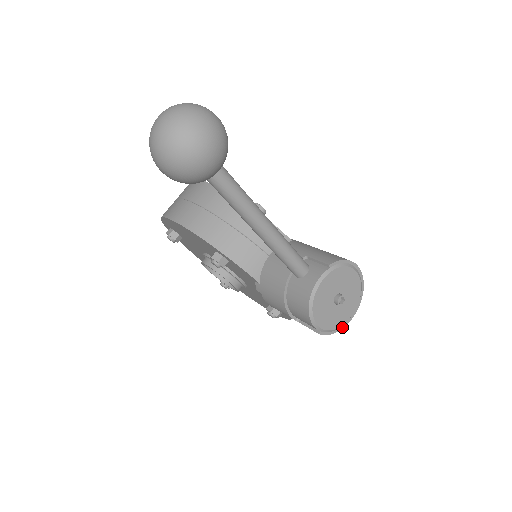
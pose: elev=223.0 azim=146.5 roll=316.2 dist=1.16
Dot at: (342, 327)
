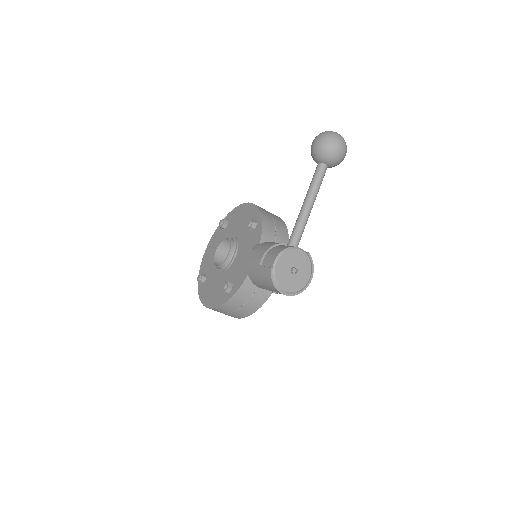
Dot at: (277, 288)
